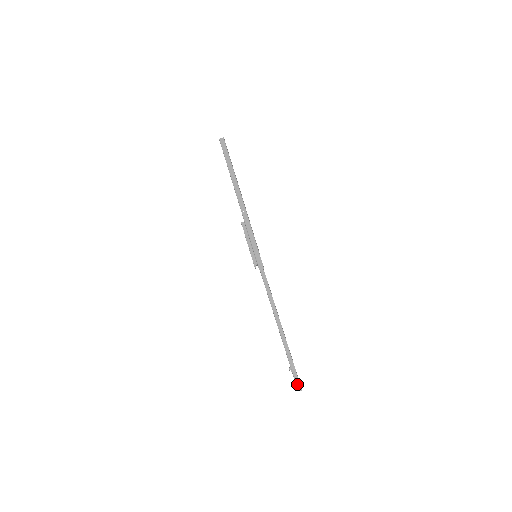
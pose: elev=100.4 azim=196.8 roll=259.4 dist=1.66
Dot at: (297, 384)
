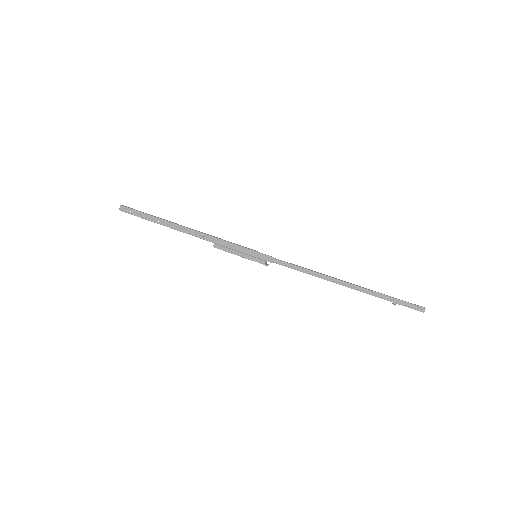
Dot at: (415, 309)
